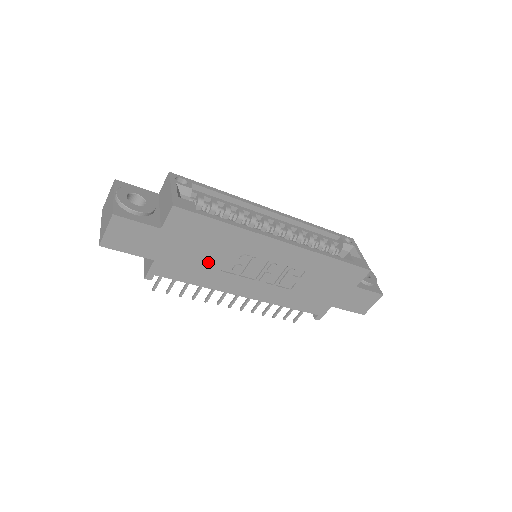
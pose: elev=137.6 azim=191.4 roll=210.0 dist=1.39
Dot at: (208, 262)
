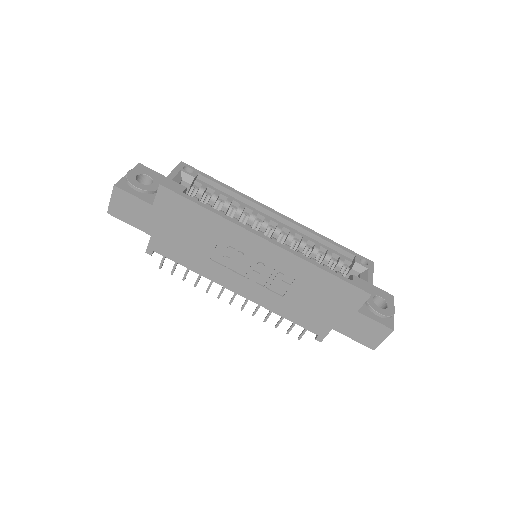
Dot at: (197, 247)
